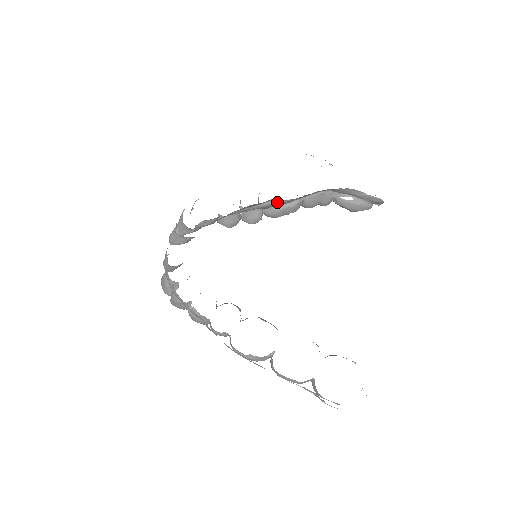
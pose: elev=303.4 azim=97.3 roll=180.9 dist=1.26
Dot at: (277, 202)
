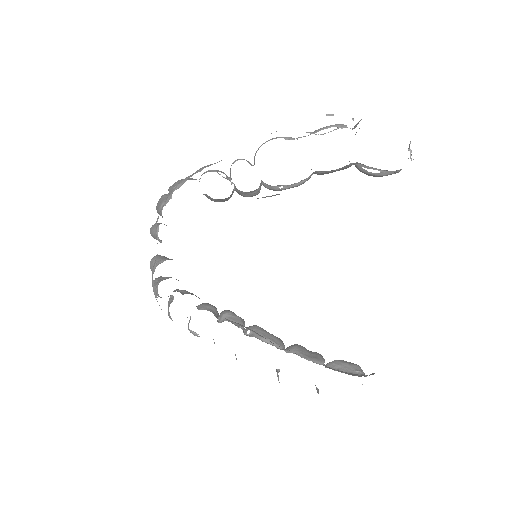
Dot at: (279, 194)
